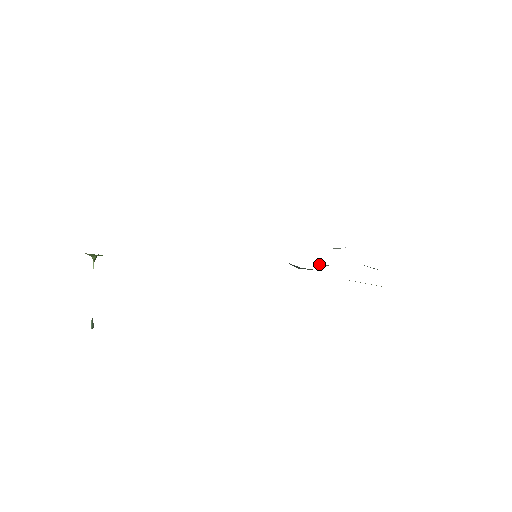
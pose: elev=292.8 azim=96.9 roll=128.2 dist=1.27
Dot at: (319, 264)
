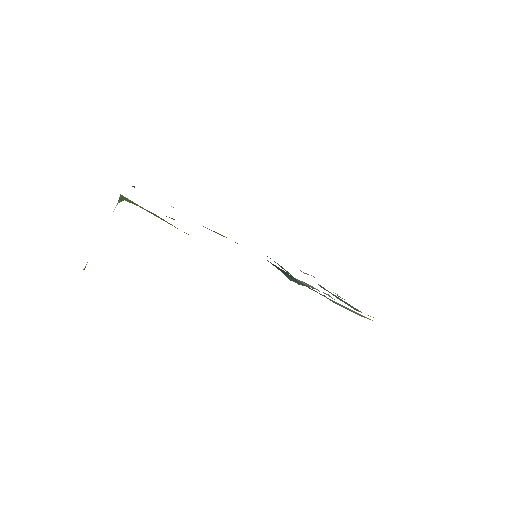
Dot at: occluded
